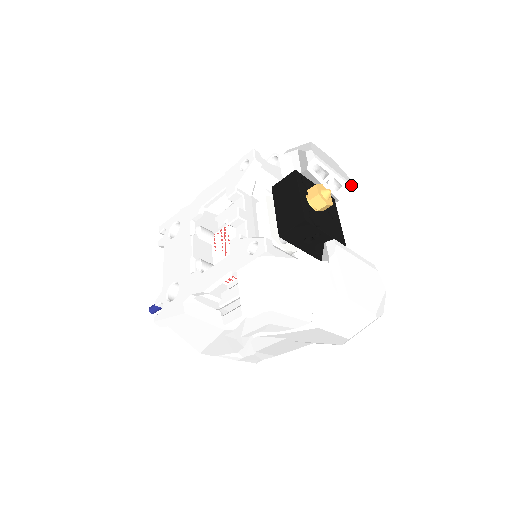
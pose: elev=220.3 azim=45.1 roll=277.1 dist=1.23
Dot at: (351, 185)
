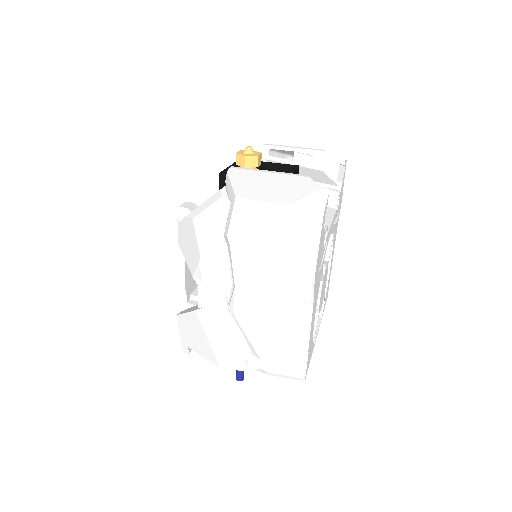
Dot at: (324, 150)
